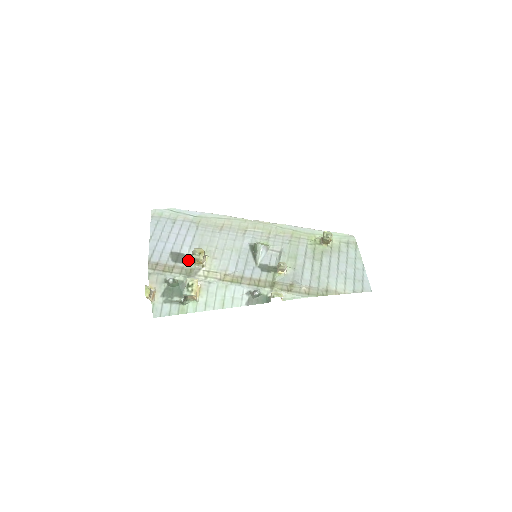
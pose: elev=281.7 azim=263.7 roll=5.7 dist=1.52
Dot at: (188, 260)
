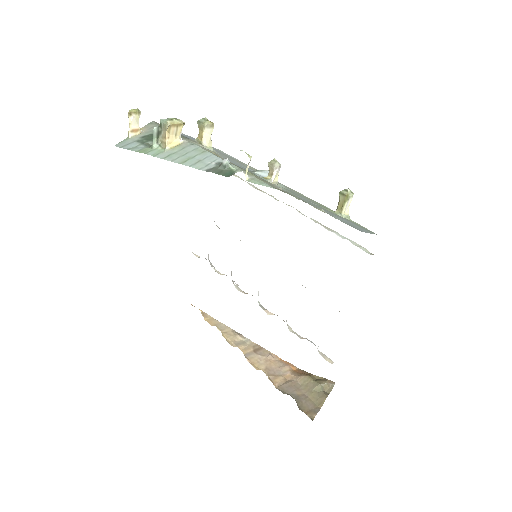
Dot at: occluded
